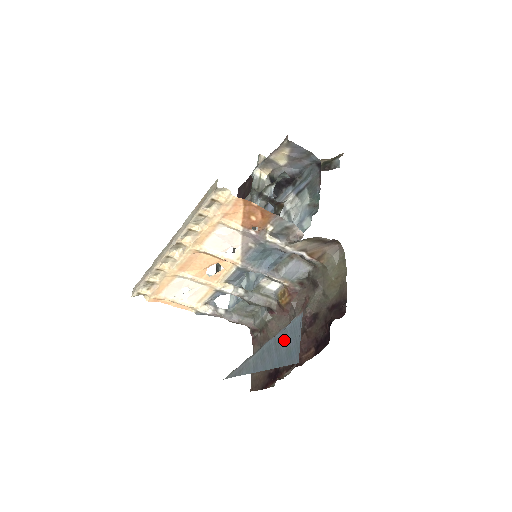
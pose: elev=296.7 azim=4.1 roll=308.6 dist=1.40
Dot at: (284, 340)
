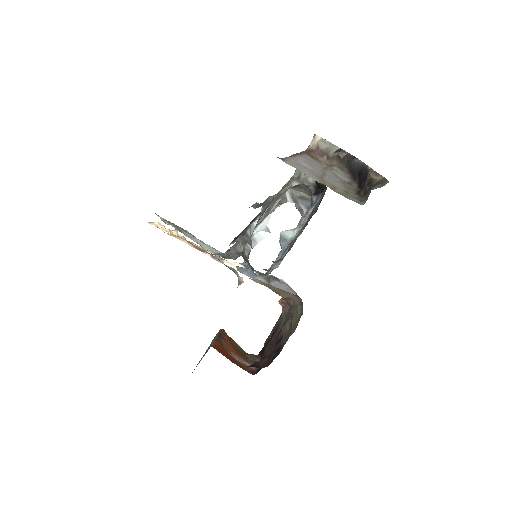
Dot at: occluded
